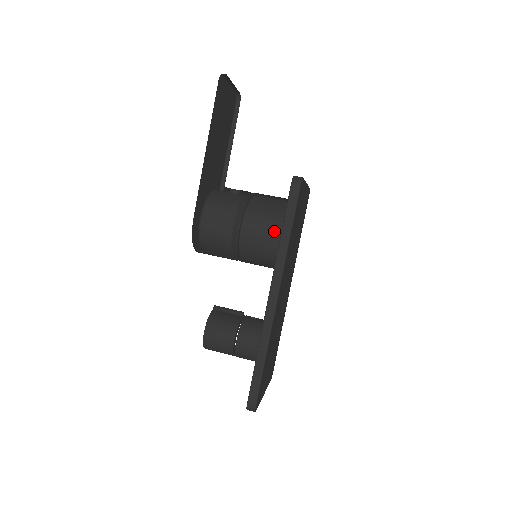
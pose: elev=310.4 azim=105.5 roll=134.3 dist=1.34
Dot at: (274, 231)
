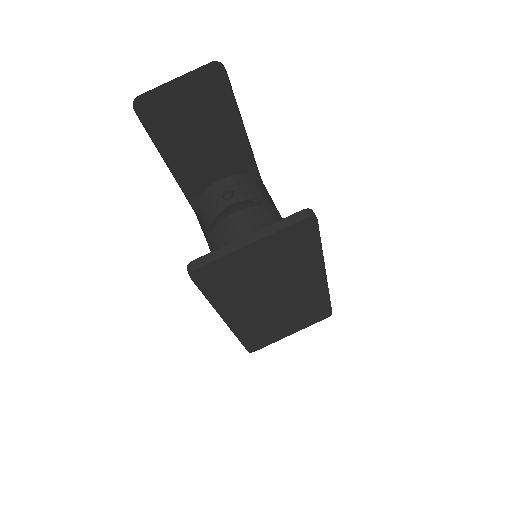
Dot at: occluded
